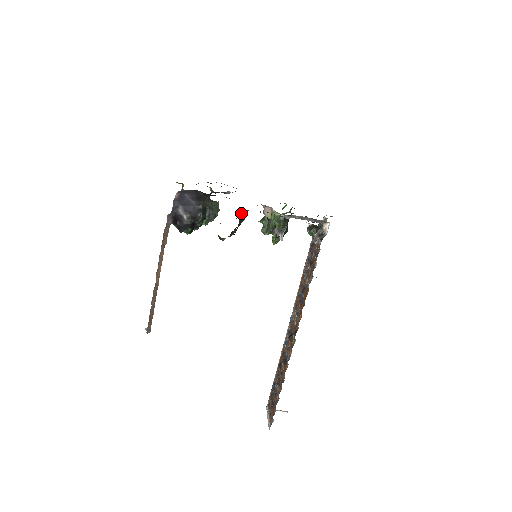
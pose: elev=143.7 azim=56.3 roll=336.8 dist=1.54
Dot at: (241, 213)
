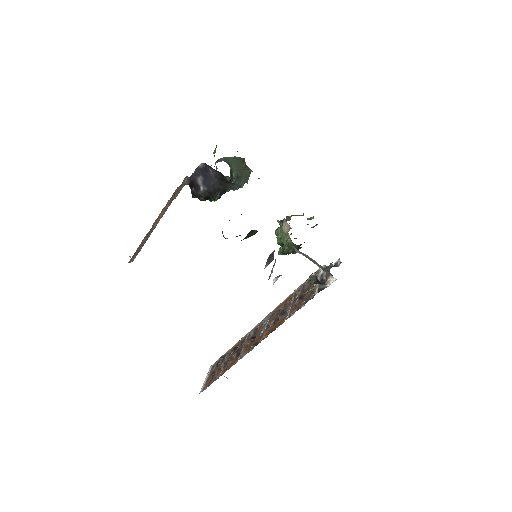
Dot at: (250, 231)
